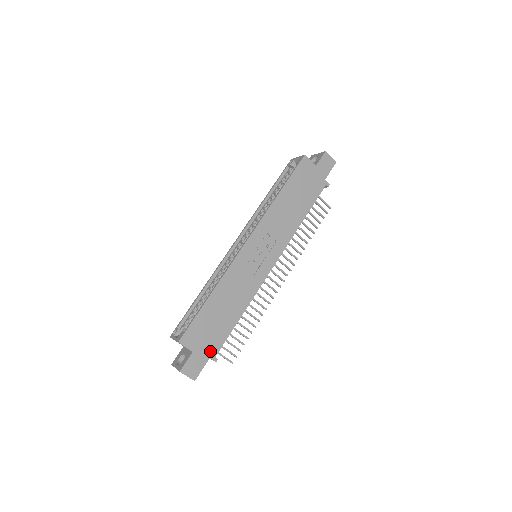
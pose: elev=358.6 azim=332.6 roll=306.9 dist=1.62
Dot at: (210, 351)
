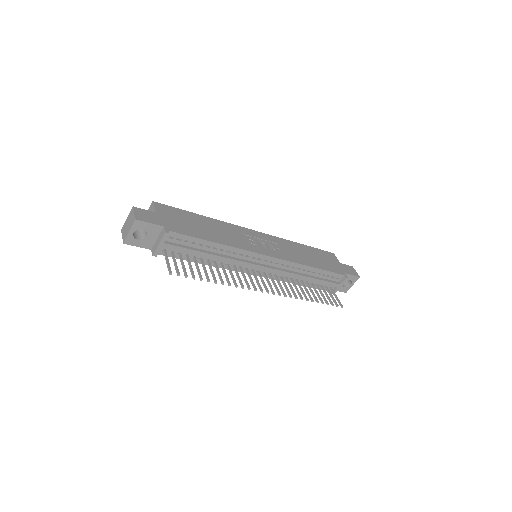
Dot at: (169, 226)
